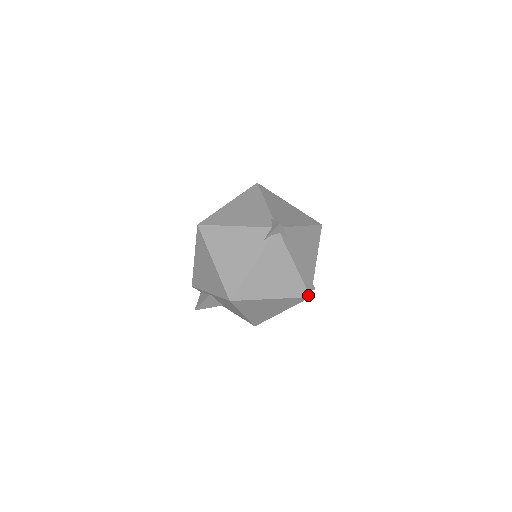
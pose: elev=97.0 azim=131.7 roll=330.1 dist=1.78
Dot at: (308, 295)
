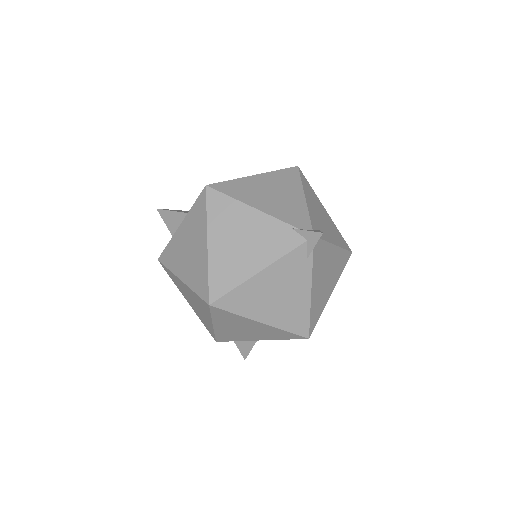
Dot at: (350, 254)
